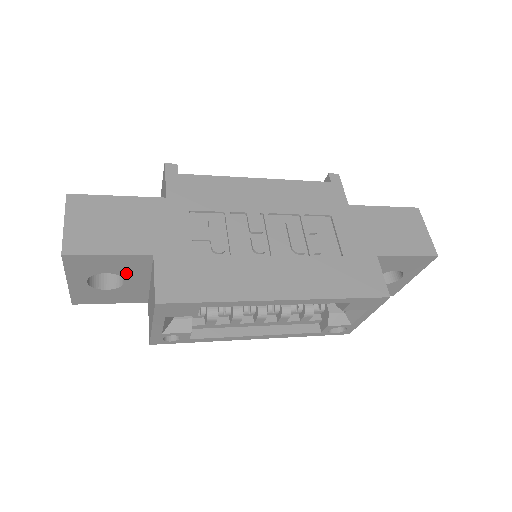
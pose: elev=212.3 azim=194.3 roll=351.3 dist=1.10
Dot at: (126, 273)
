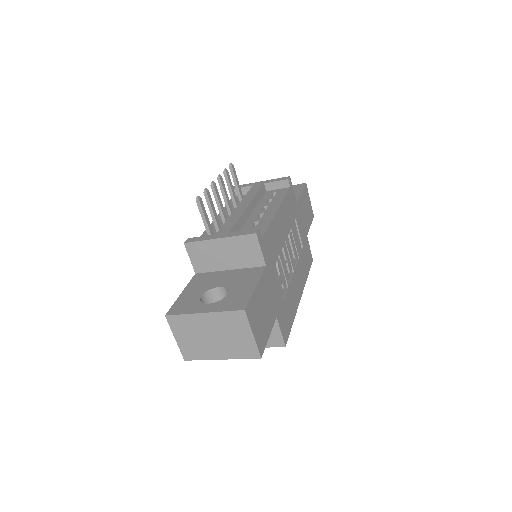
Dot at: occluded
